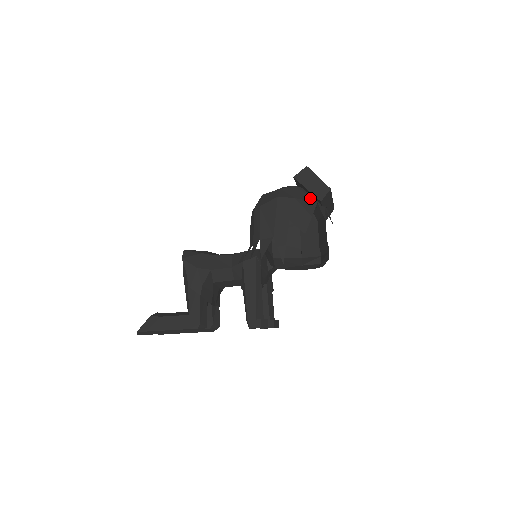
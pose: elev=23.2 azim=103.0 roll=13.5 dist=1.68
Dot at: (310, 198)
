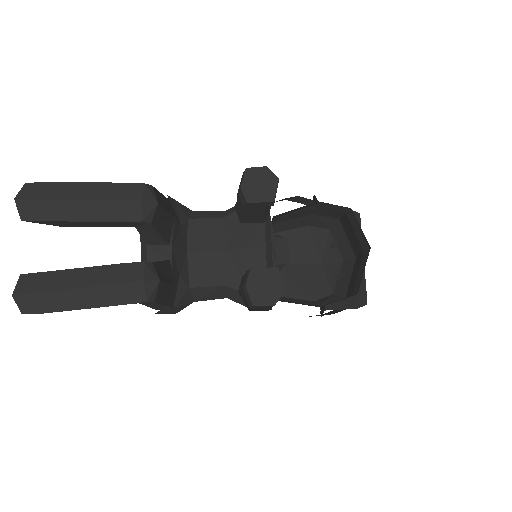
Dot at: (336, 222)
